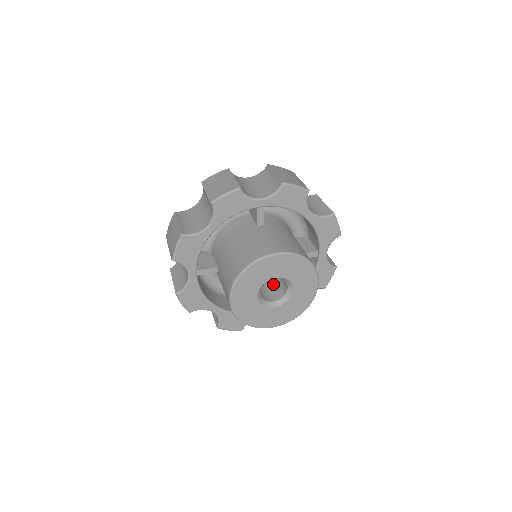
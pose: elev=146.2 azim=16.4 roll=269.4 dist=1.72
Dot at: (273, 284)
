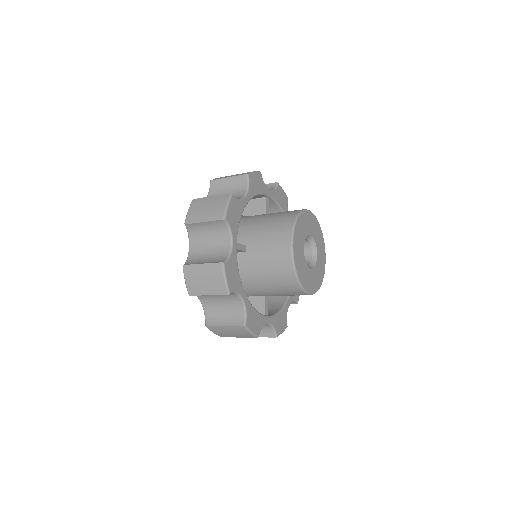
Dot at: occluded
